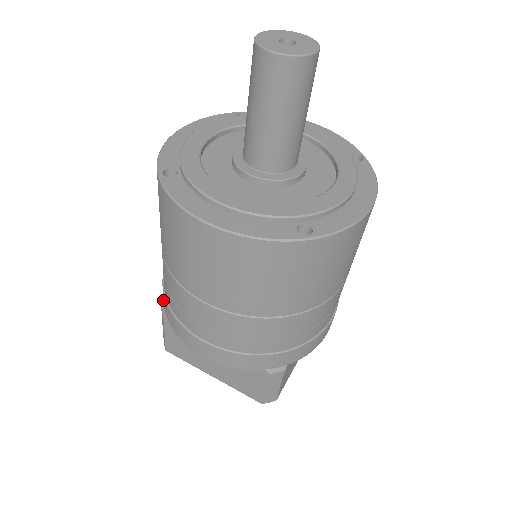
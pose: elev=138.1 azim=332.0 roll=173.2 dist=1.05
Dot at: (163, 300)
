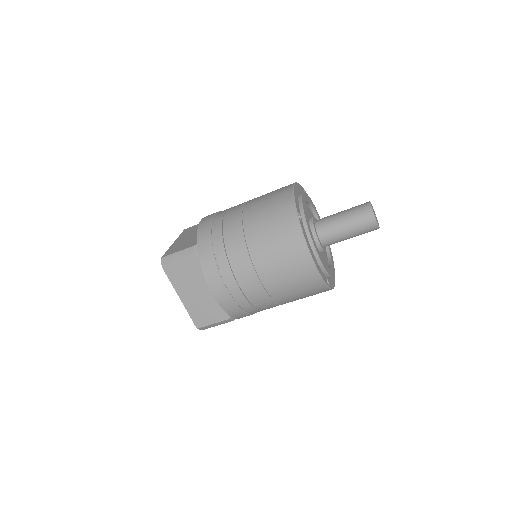
Dot at: (200, 245)
